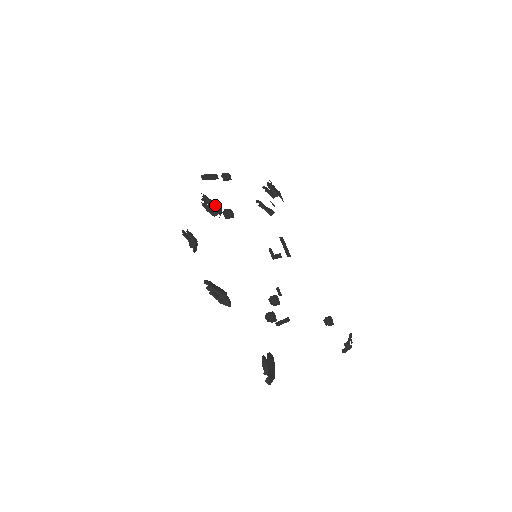
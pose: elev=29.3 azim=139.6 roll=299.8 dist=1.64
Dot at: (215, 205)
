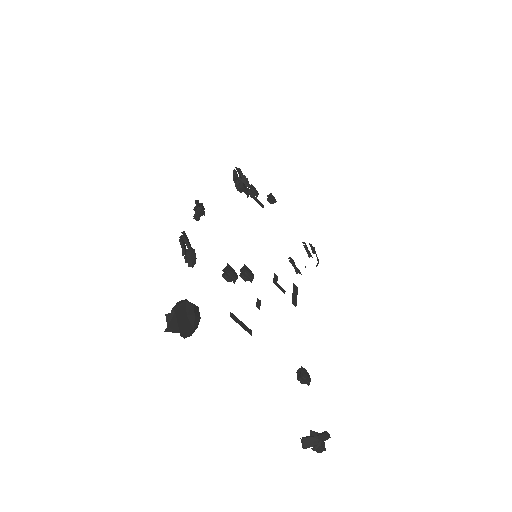
Dot at: (245, 181)
